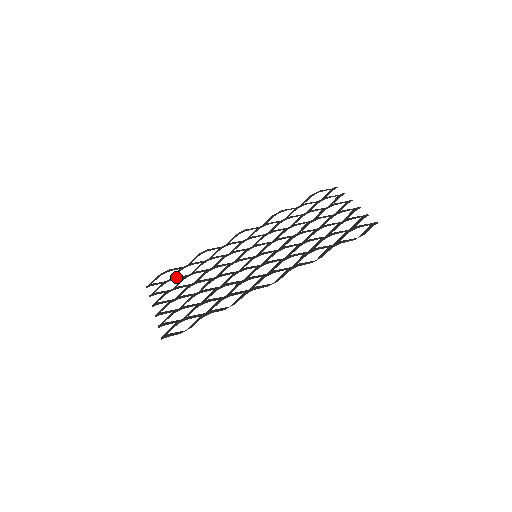
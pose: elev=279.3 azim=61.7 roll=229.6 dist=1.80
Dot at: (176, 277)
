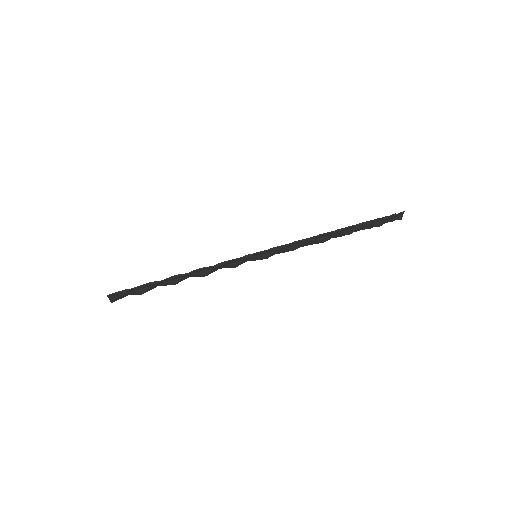
Dot at: occluded
